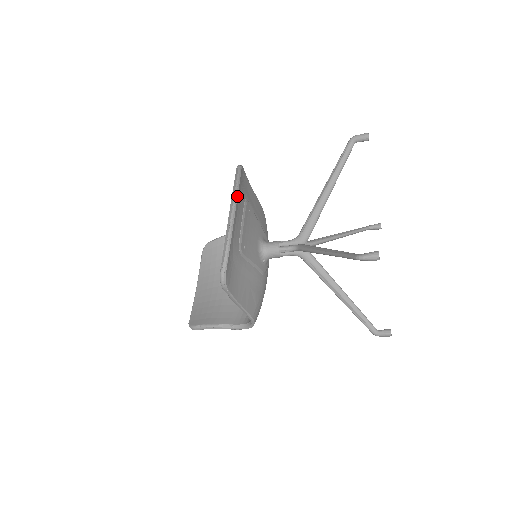
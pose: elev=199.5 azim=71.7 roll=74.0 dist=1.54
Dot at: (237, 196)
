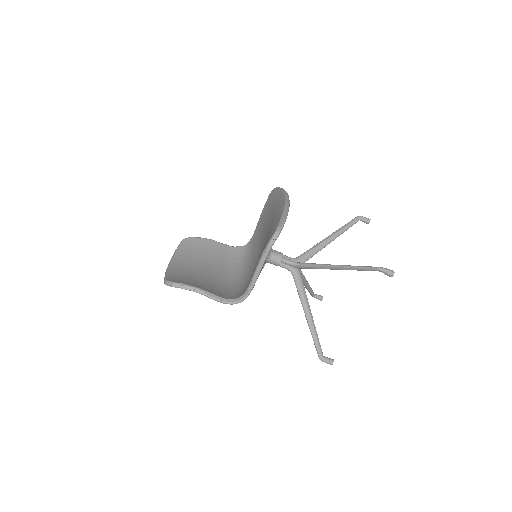
Dot at: occluded
